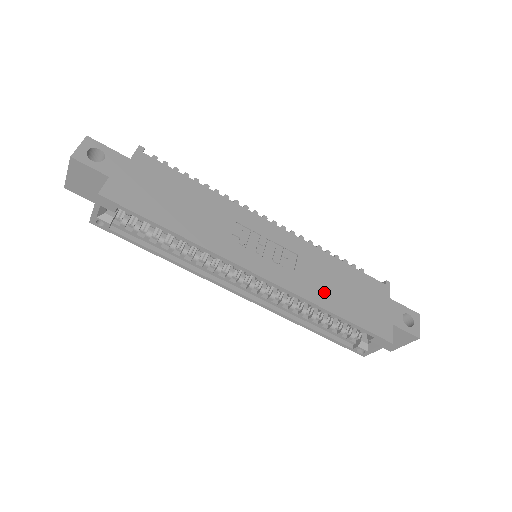
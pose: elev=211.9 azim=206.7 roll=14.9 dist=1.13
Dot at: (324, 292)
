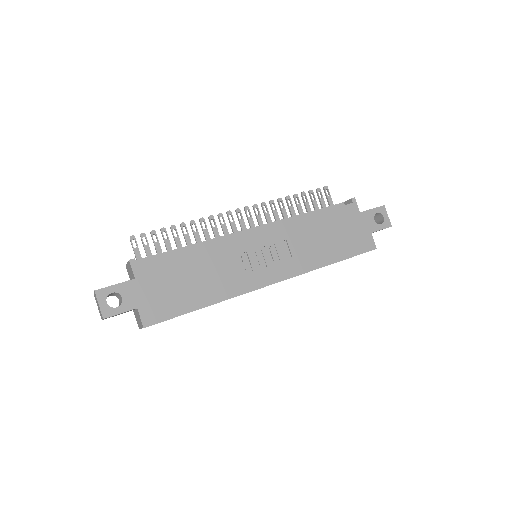
Dot at: (318, 253)
